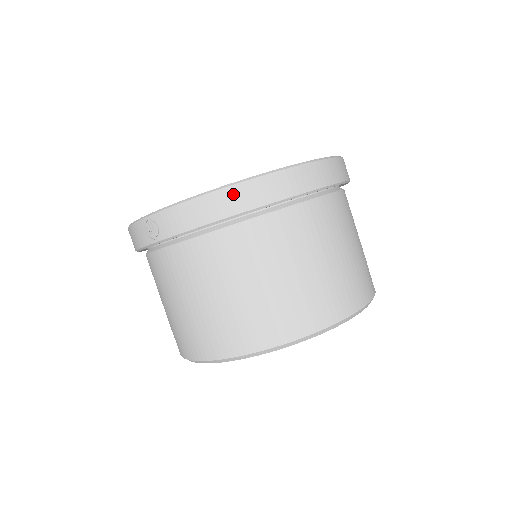
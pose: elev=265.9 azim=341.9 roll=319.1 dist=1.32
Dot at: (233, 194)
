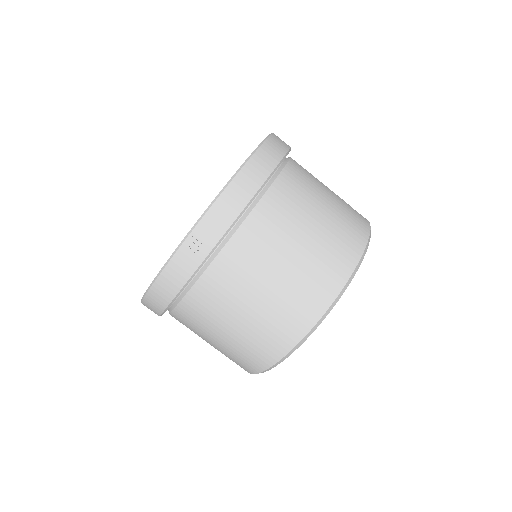
Dot at: (252, 168)
